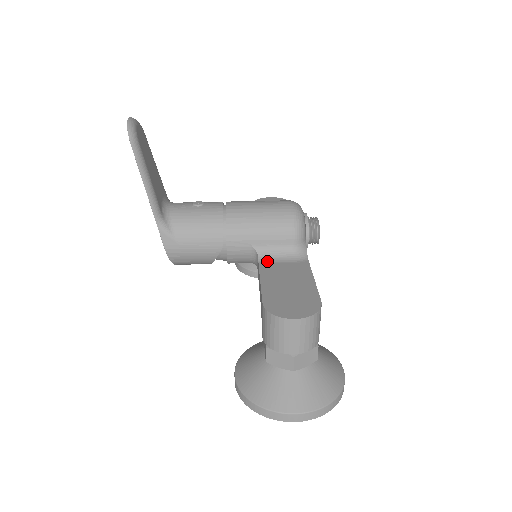
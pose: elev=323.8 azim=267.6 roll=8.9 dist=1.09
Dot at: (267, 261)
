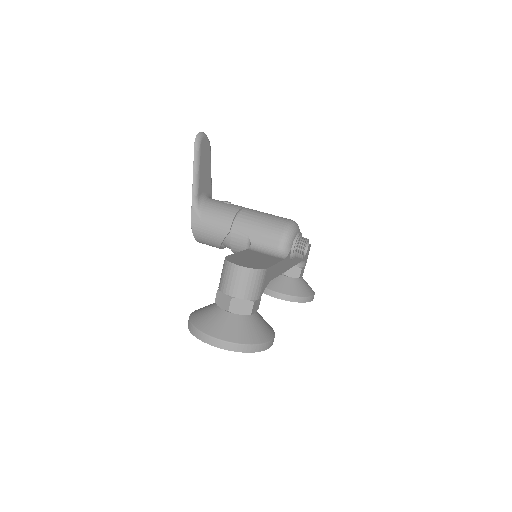
Dot at: (254, 250)
